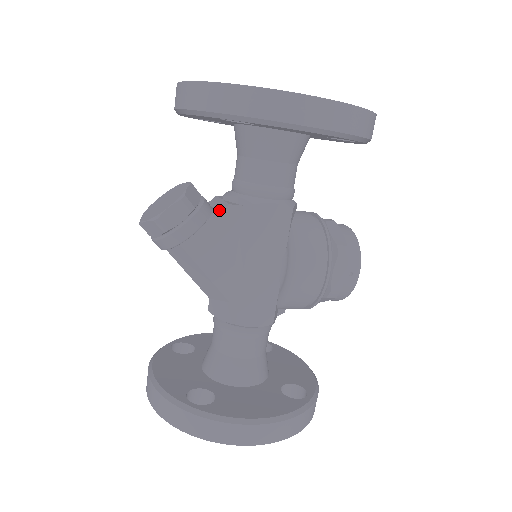
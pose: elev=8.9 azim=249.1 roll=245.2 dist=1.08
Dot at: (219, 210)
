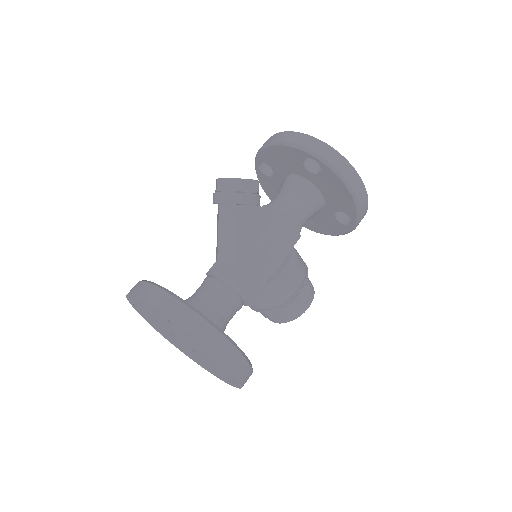
Dot at: occluded
